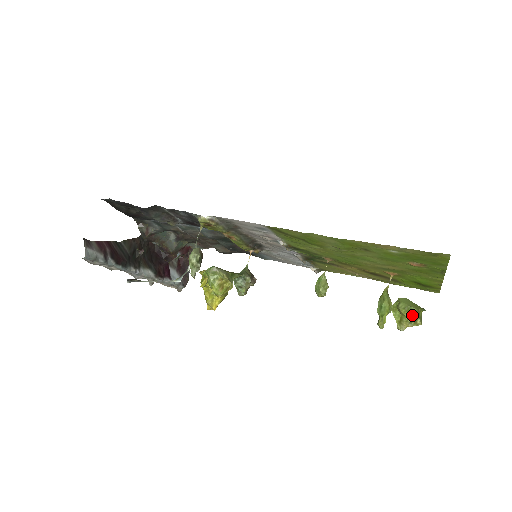
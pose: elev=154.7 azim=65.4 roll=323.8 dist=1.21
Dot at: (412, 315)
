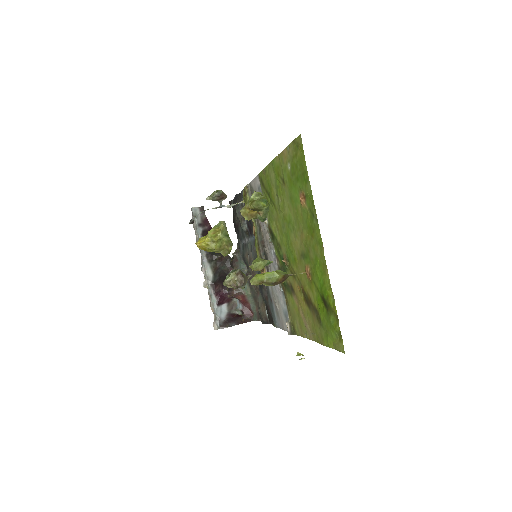
Dot at: (254, 193)
